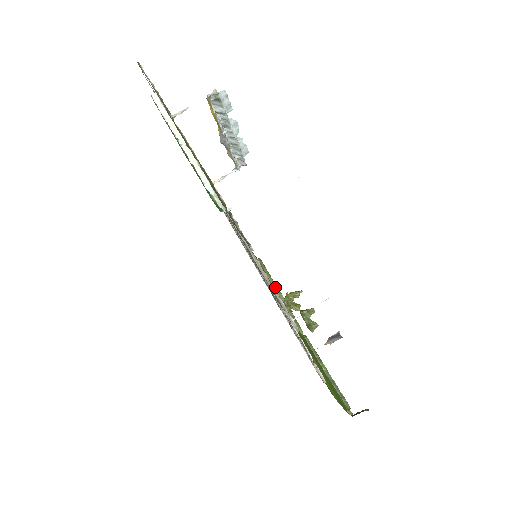
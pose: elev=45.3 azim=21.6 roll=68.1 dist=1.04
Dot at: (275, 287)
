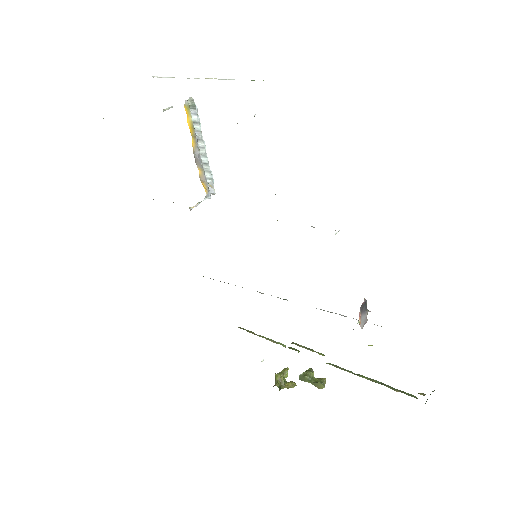
Dot at: (269, 340)
